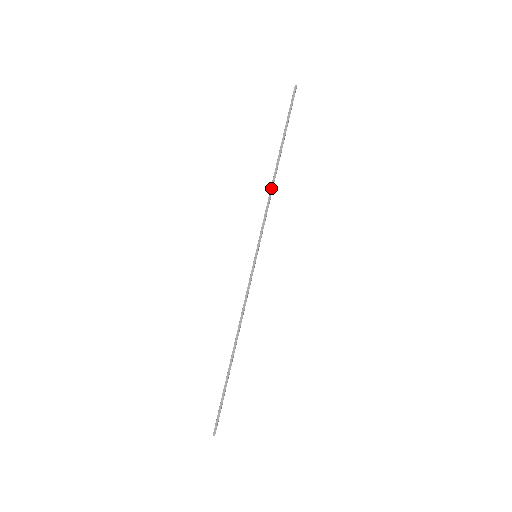
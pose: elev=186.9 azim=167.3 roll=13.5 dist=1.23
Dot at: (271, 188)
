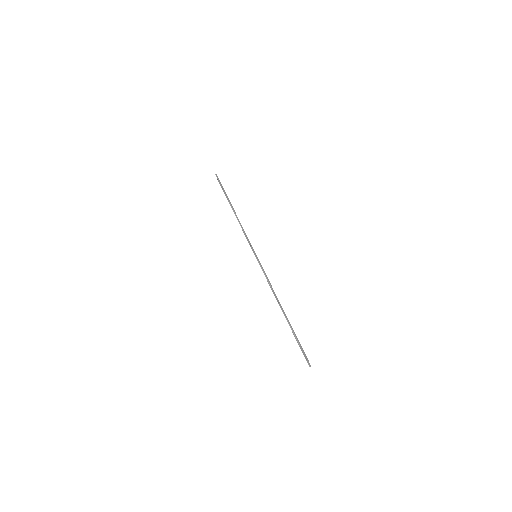
Dot at: (239, 221)
